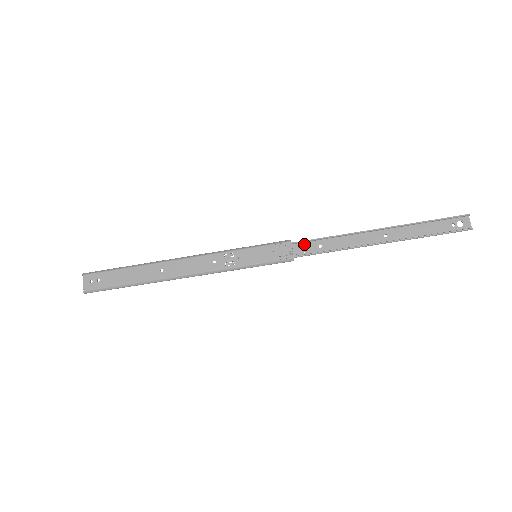
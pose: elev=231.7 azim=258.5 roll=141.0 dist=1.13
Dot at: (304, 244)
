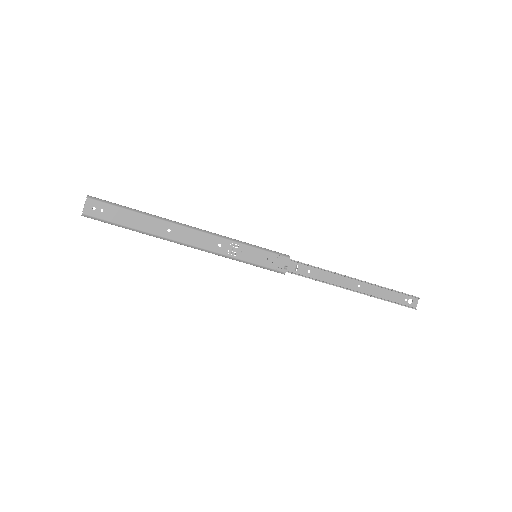
Dot at: (298, 264)
